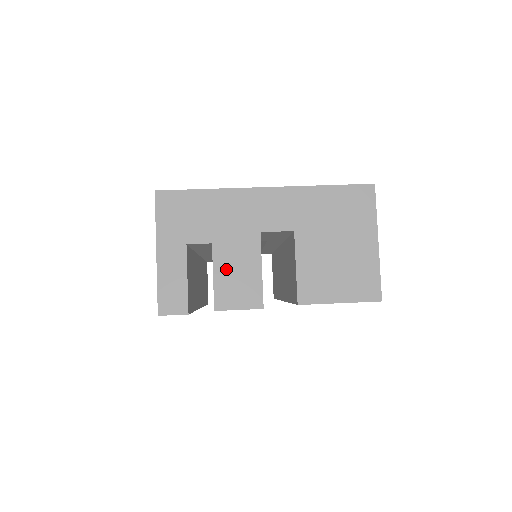
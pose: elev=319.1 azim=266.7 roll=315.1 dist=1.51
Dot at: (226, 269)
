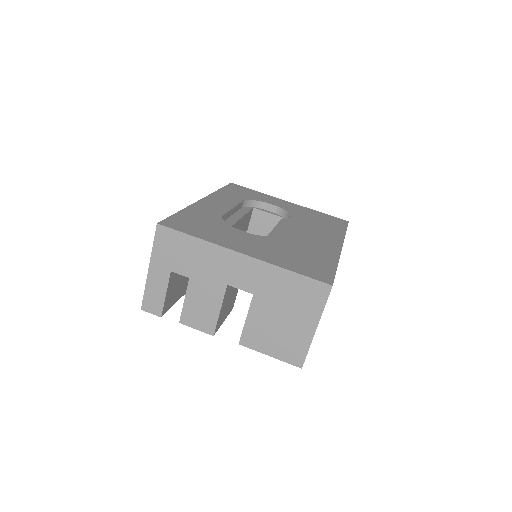
Dot at: (195, 300)
